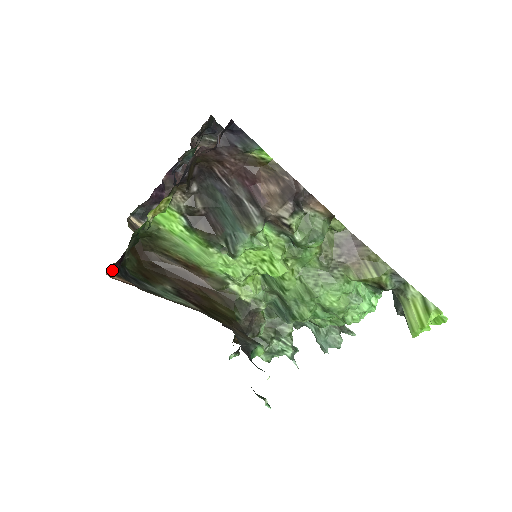
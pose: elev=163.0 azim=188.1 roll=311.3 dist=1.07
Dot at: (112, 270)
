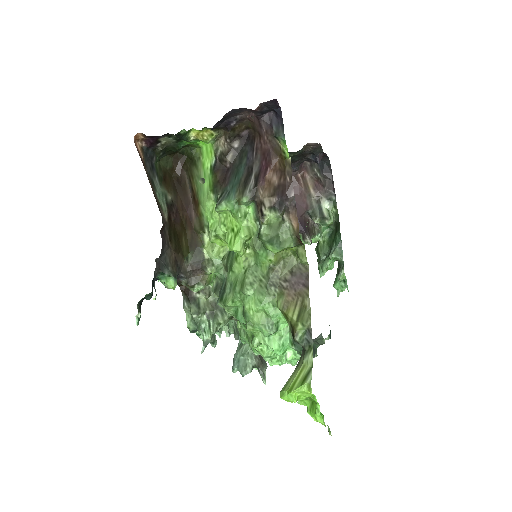
Dot at: (142, 142)
